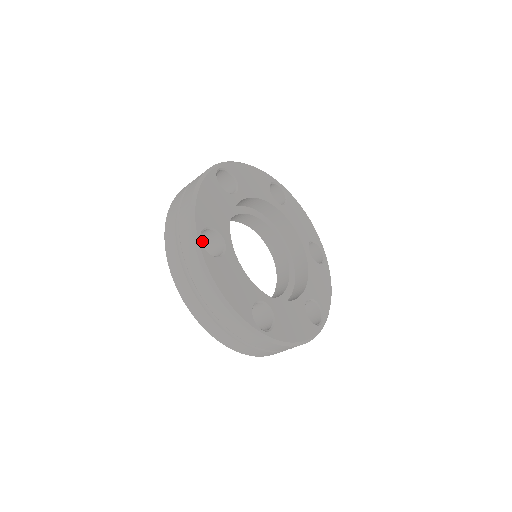
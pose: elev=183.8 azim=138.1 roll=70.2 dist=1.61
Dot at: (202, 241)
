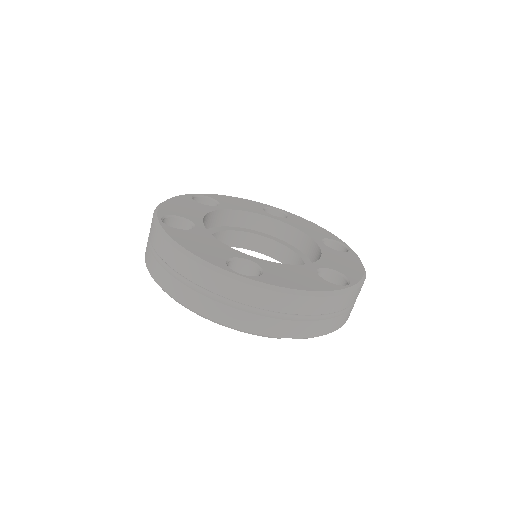
Dot at: occluded
